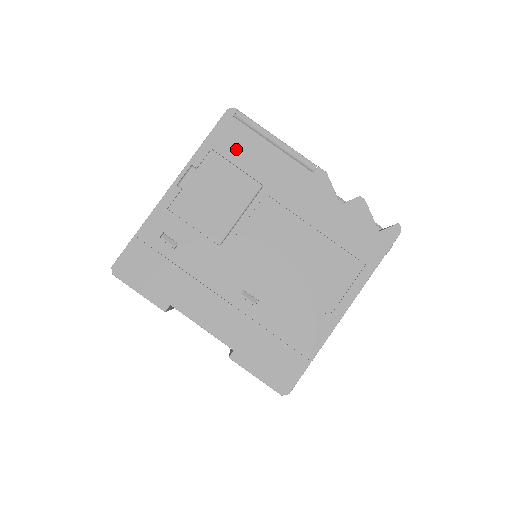
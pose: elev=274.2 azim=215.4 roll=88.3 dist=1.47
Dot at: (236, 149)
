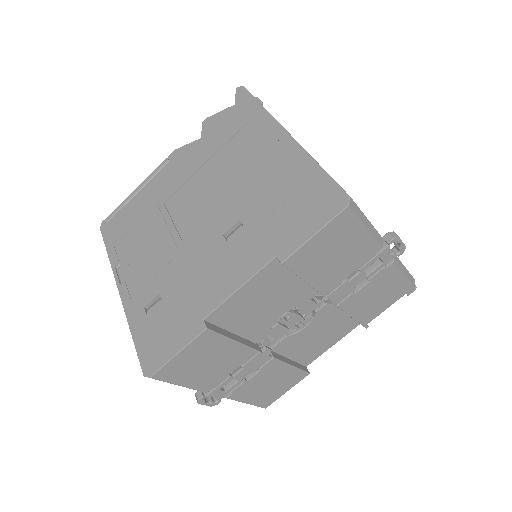
Dot at: (125, 225)
